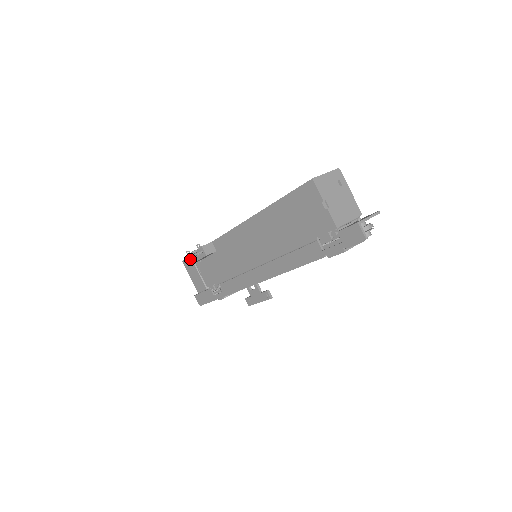
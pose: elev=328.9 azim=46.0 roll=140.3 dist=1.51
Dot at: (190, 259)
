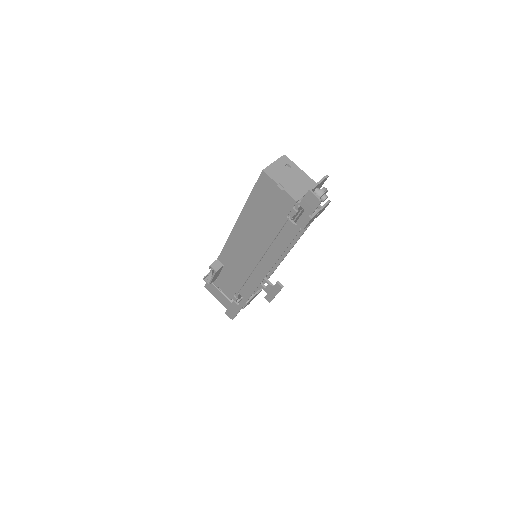
Dot at: (207, 281)
